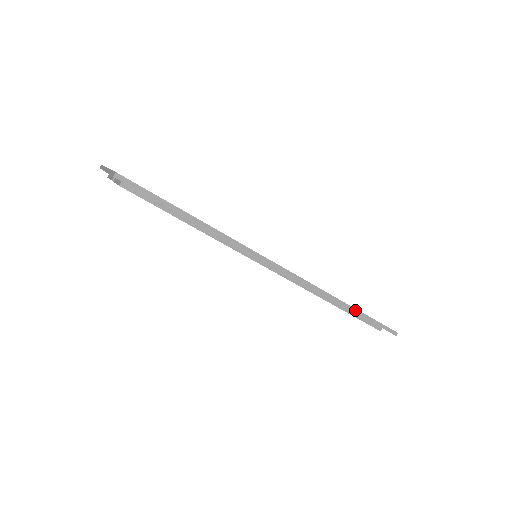
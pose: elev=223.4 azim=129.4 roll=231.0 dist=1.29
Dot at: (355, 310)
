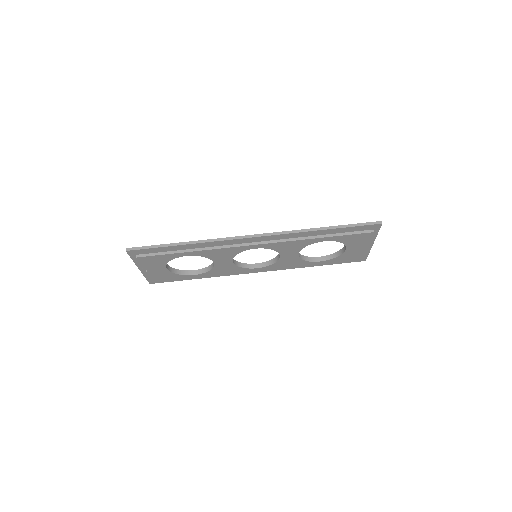
Dot at: (329, 228)
